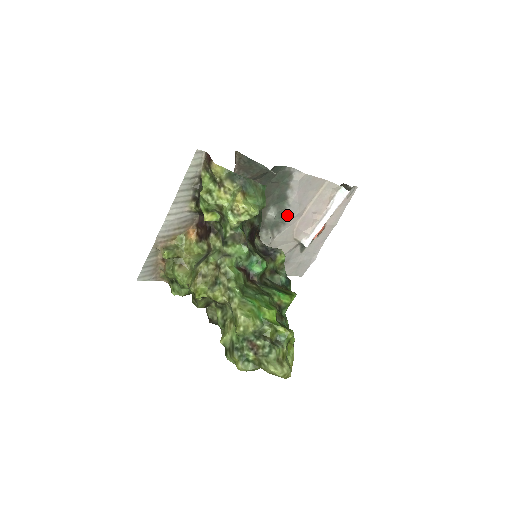
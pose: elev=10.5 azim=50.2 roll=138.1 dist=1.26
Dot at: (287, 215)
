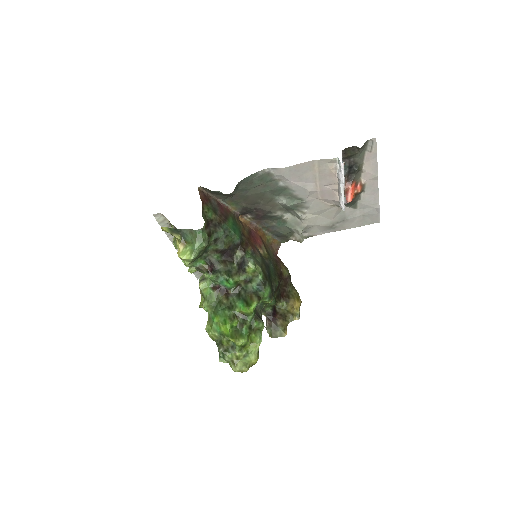
Dot at: (300, 196)
